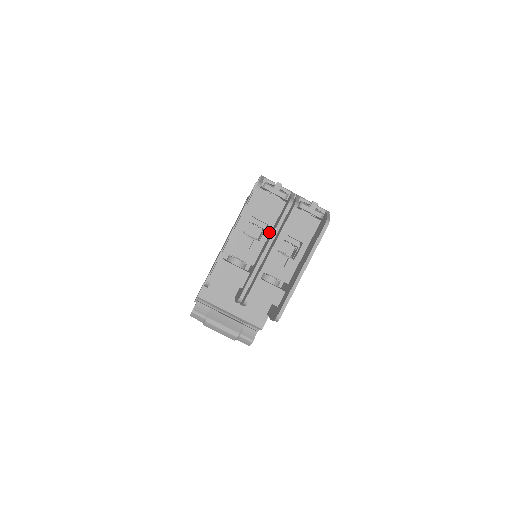
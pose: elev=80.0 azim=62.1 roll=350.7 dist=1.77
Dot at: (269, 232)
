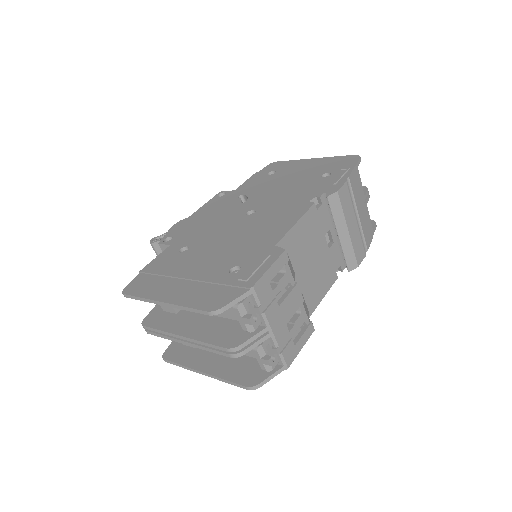
Dot at: (220, 315)
